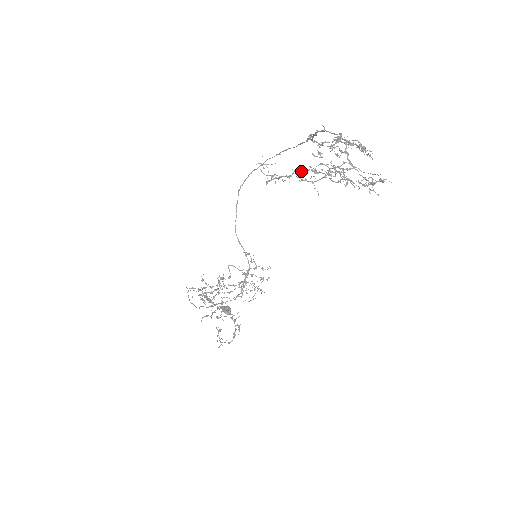
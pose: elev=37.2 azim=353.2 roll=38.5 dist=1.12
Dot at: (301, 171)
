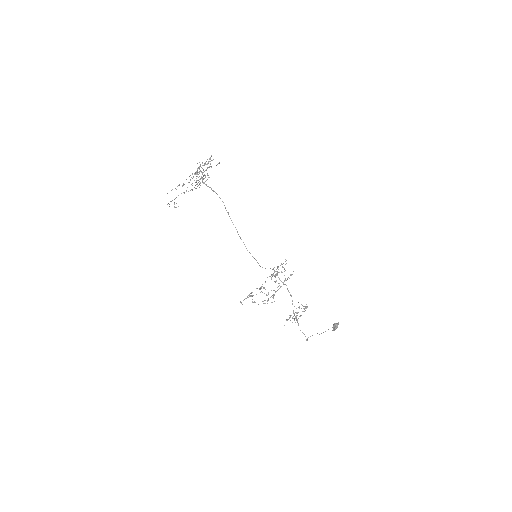
Dot at: occluded
